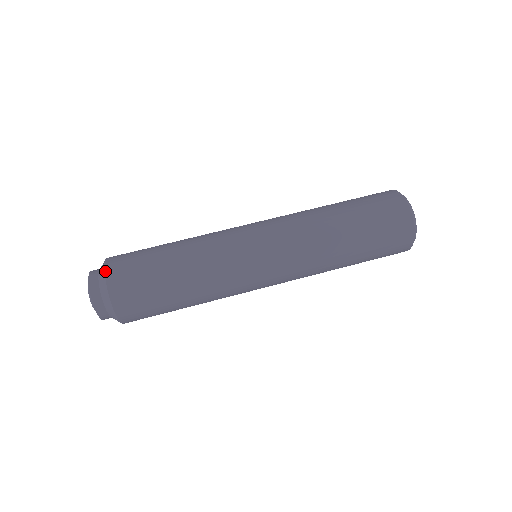
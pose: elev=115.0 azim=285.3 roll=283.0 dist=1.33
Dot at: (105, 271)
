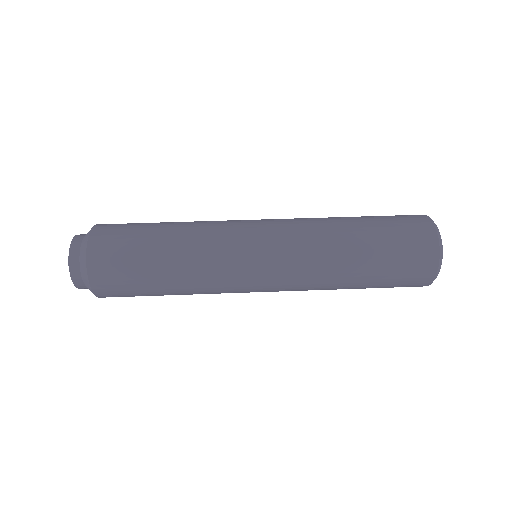
Dot at: (87, 249)
